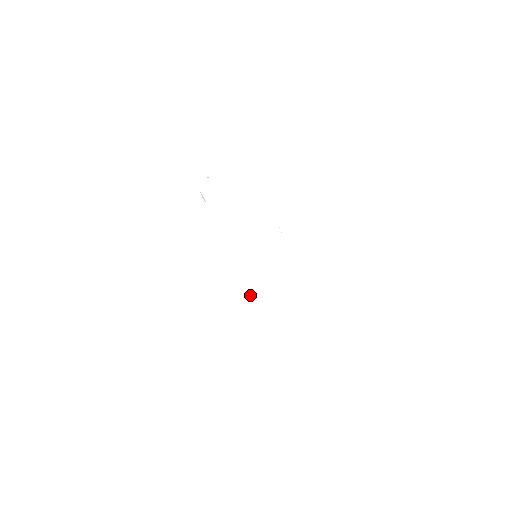
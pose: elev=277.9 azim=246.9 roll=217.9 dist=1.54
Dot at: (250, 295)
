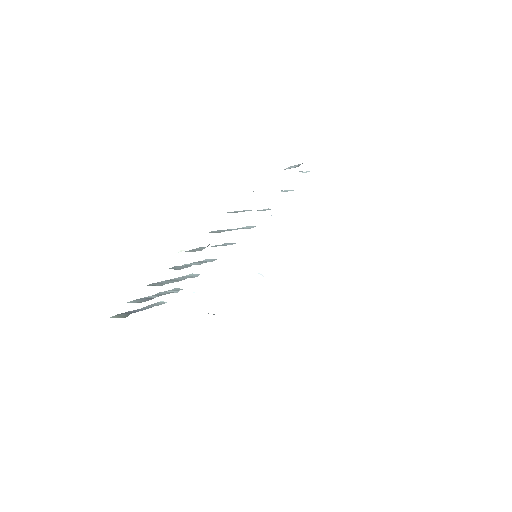
Dot at: occluded
